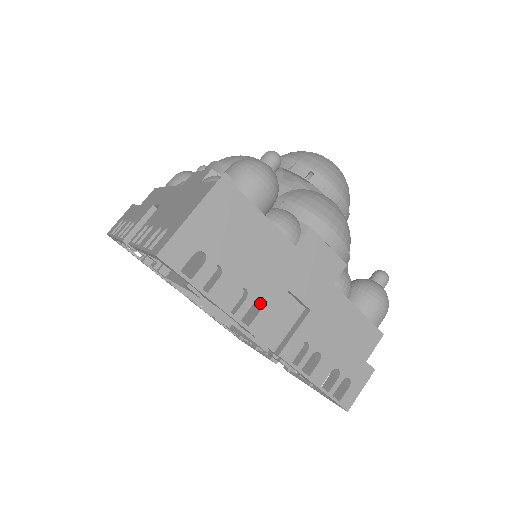
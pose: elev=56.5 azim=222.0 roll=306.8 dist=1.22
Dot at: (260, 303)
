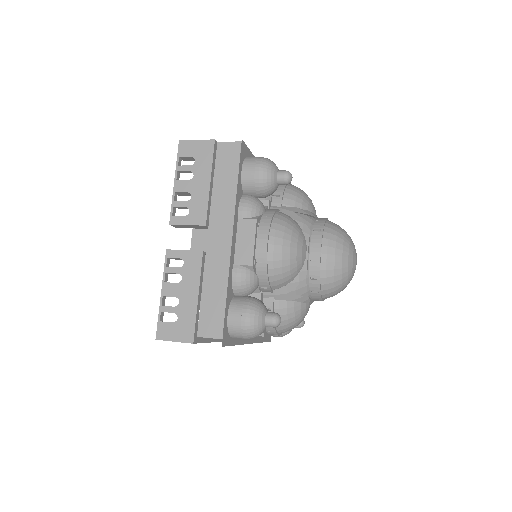
Dot at: occluded
